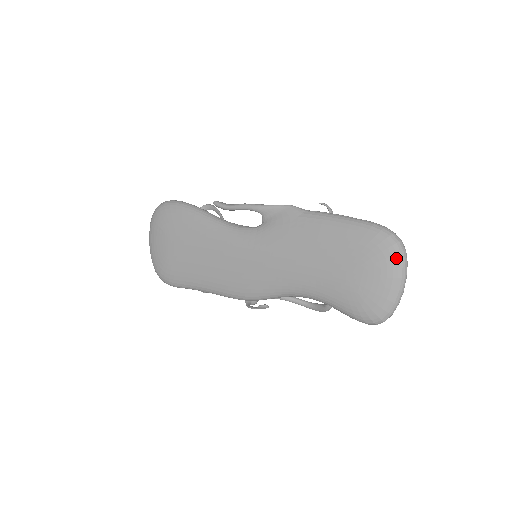
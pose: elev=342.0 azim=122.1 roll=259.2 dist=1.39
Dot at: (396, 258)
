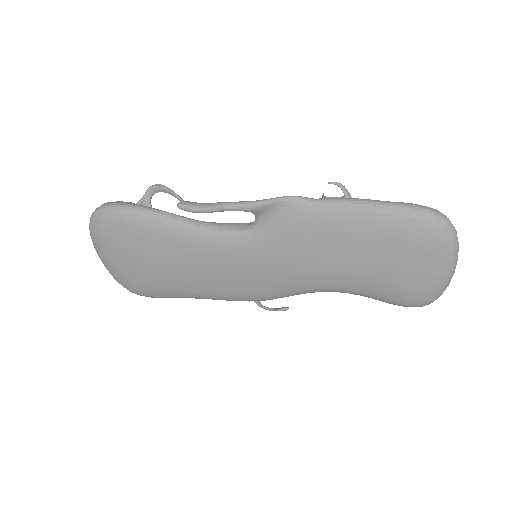
Dot at: (447, 245)
